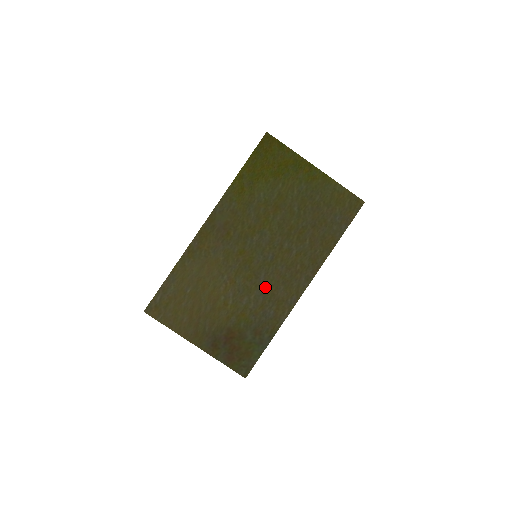
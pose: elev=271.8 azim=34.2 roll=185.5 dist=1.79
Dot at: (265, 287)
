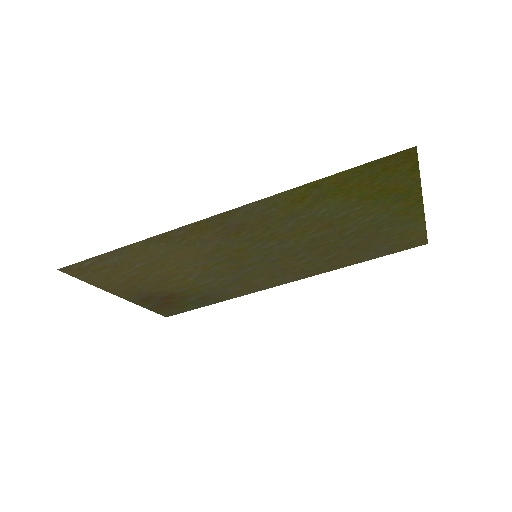
Dot at: (243, 276)
